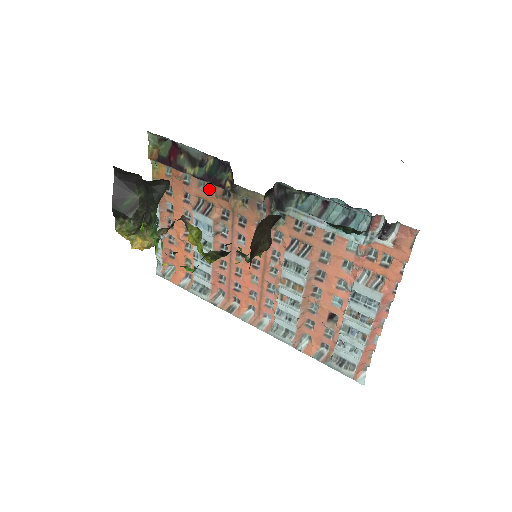
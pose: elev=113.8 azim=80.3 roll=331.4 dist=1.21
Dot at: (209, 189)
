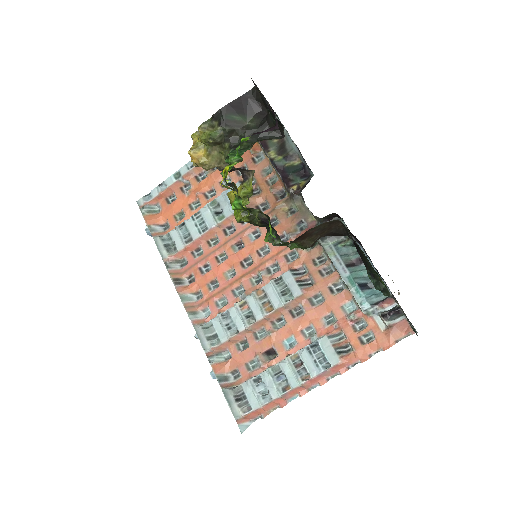
Dot at: (269, 179)
